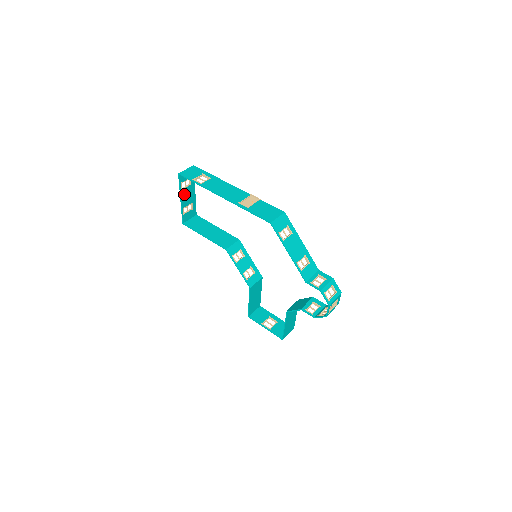
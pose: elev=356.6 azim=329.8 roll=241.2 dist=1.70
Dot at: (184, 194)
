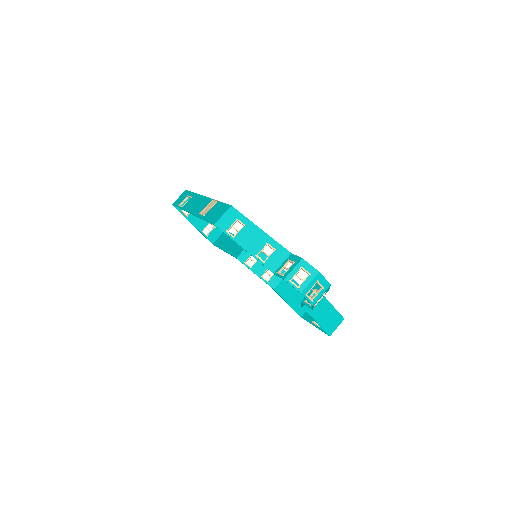
Dot at: (194, 219)
